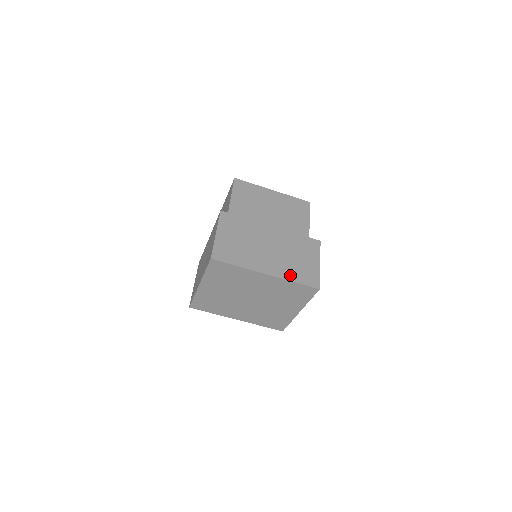
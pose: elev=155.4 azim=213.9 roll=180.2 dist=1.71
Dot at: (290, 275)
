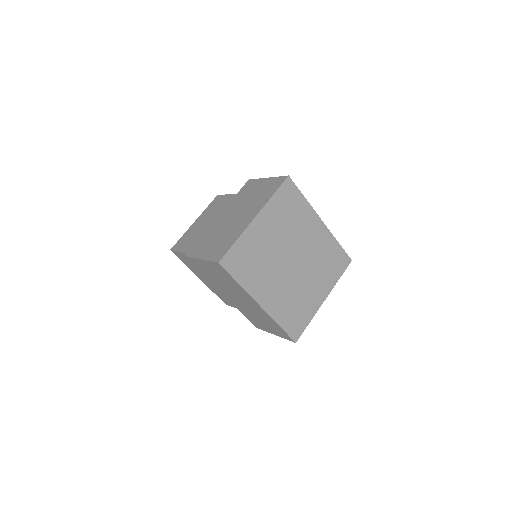
Dot at: occluded
